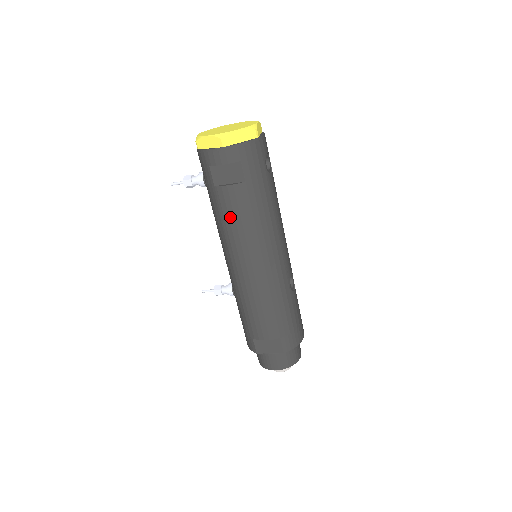
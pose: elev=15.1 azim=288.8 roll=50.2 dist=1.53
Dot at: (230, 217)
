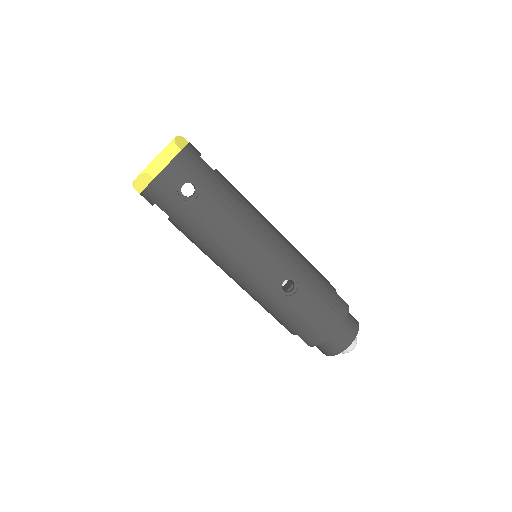
Dot at: occluded
